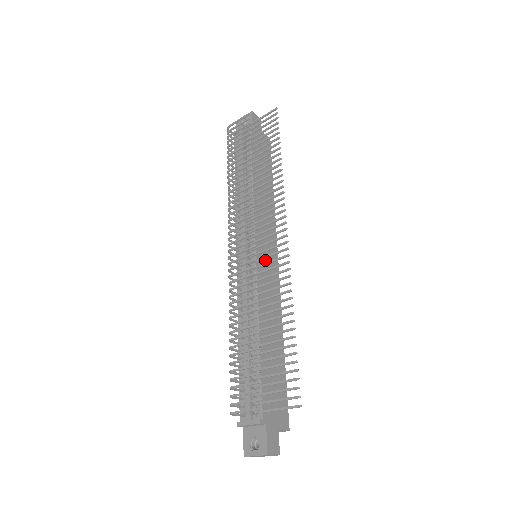
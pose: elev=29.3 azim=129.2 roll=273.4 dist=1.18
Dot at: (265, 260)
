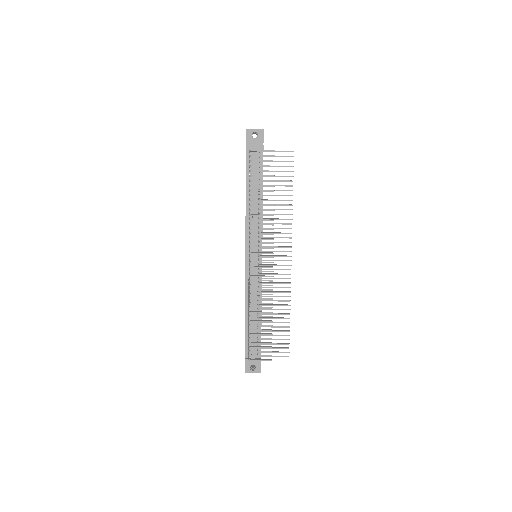
Dot at: occluded
